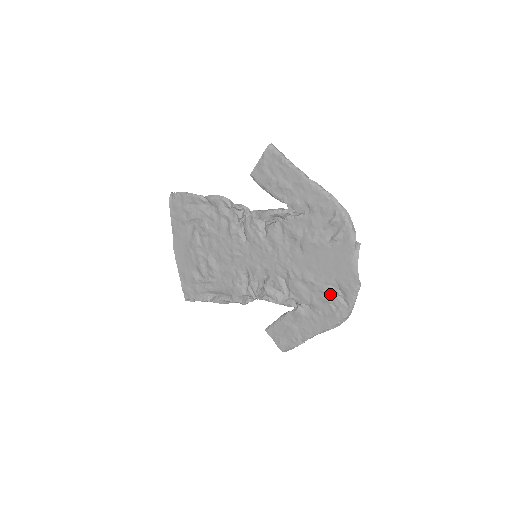
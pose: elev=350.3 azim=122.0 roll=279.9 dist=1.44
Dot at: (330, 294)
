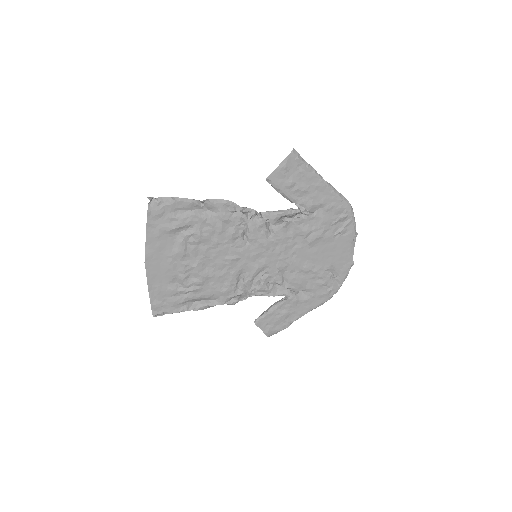
Dot at: (326, 278)
